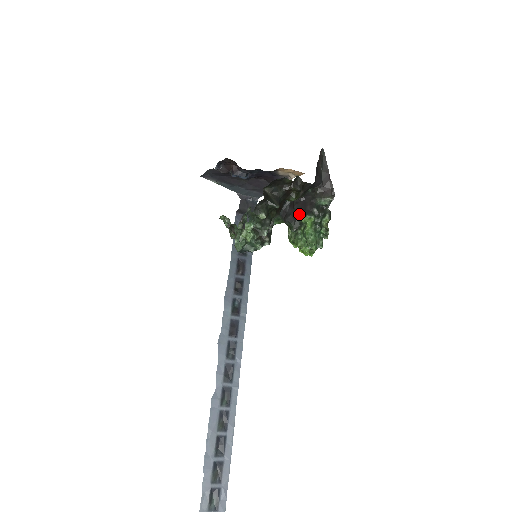
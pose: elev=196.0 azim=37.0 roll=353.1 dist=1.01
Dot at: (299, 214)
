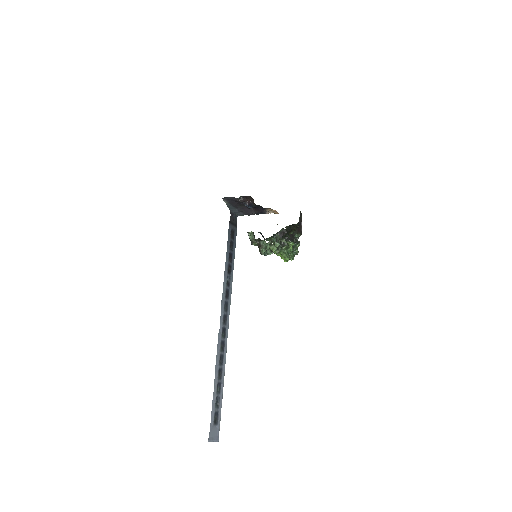
Dot at: (288, 240)
